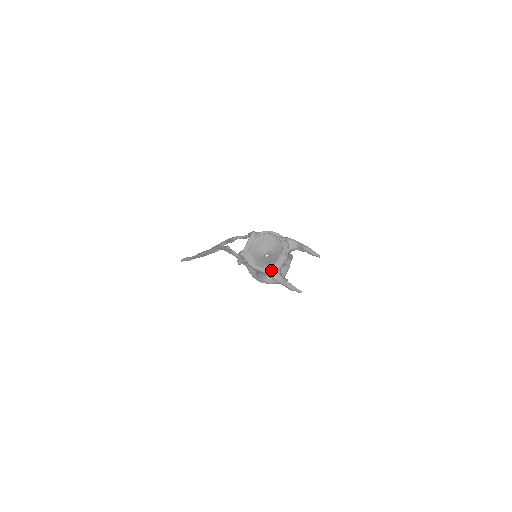
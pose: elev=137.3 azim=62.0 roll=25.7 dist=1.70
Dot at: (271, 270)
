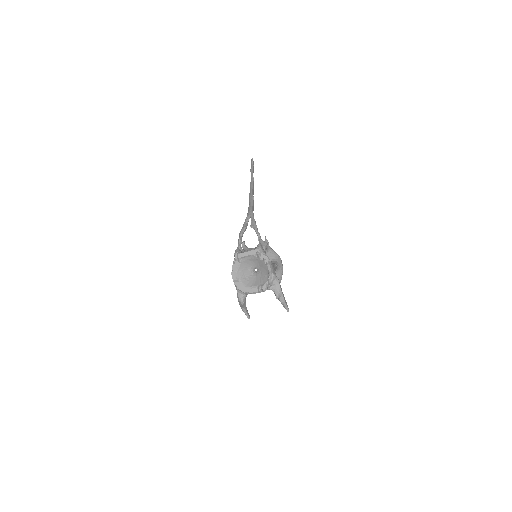
Dot at: (240, 289)
